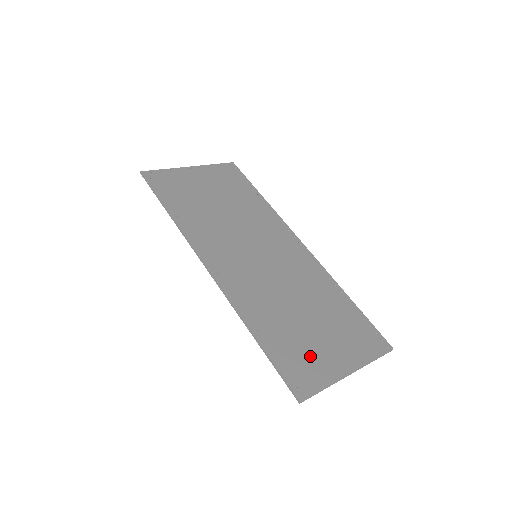
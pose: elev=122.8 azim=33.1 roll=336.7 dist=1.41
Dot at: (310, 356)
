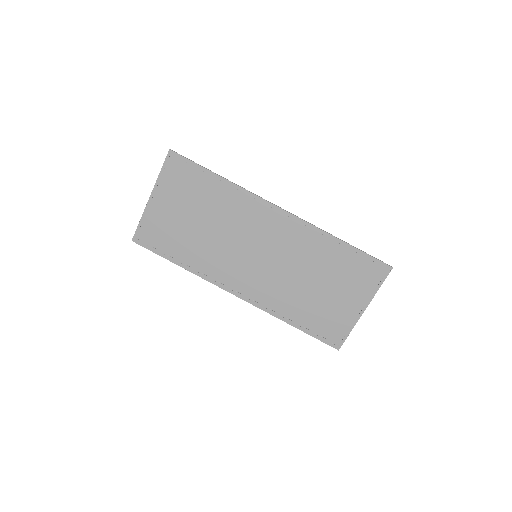
Dot at: (332, 316)
